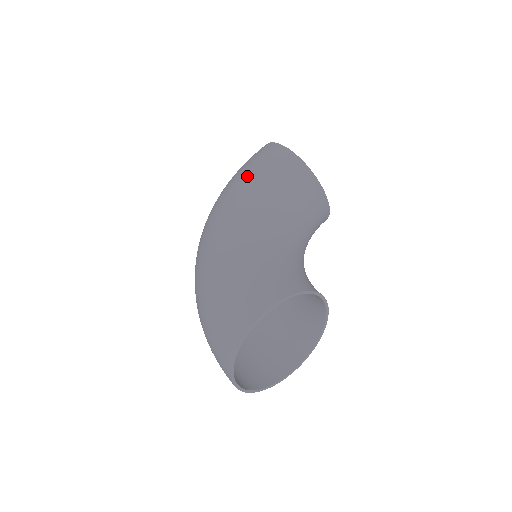
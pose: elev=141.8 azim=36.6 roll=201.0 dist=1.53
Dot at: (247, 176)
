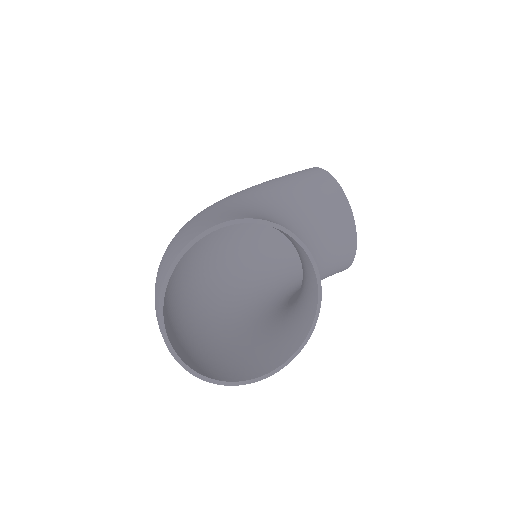
Dot at: occluded
